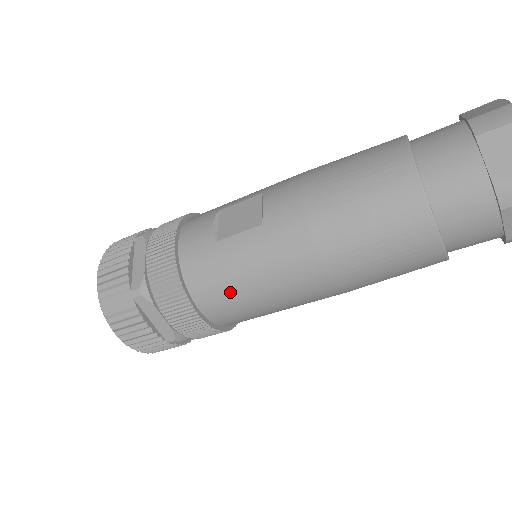
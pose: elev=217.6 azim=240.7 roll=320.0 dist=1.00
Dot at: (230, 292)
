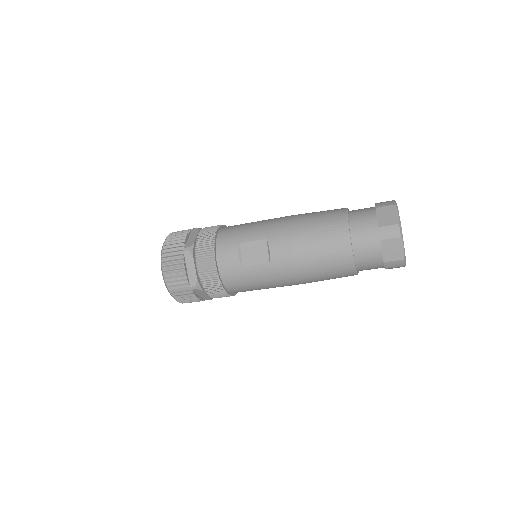
Dot at: (249, 288)
